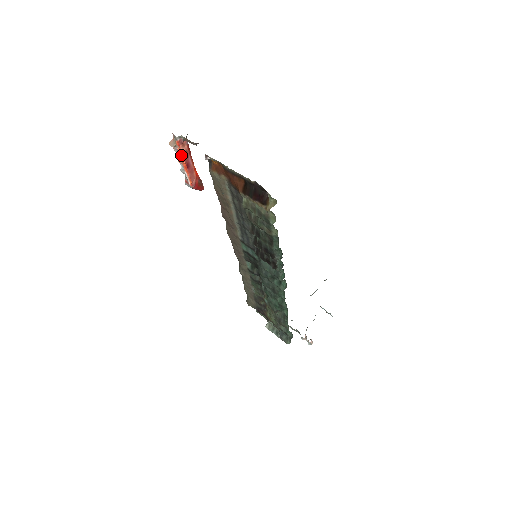
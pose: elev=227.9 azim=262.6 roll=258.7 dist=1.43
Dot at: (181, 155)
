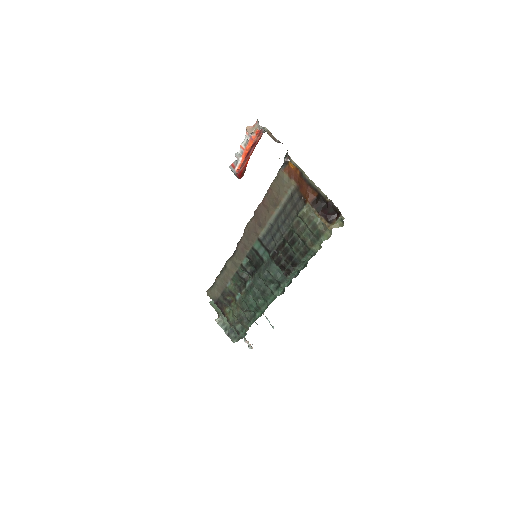
Dot at: (251, 142)
